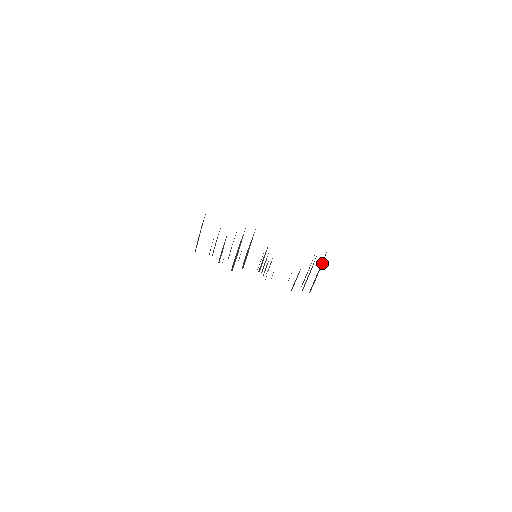
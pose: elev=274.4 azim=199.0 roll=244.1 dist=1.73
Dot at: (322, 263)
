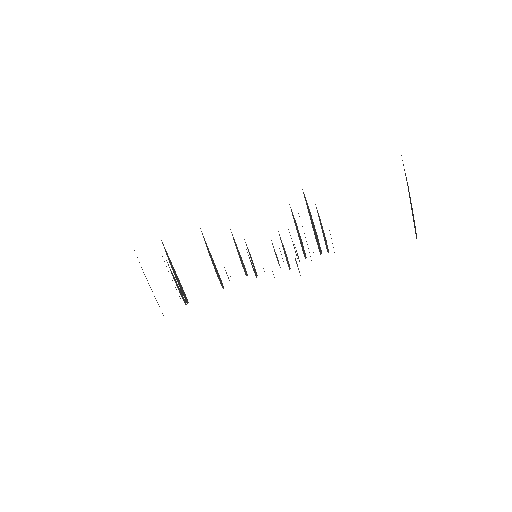
Dot at: (309, 210)
